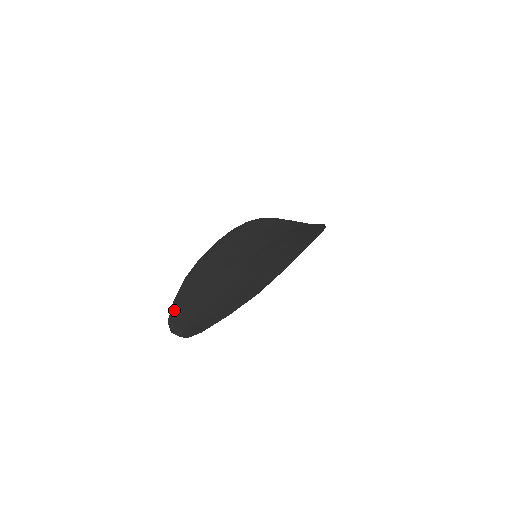
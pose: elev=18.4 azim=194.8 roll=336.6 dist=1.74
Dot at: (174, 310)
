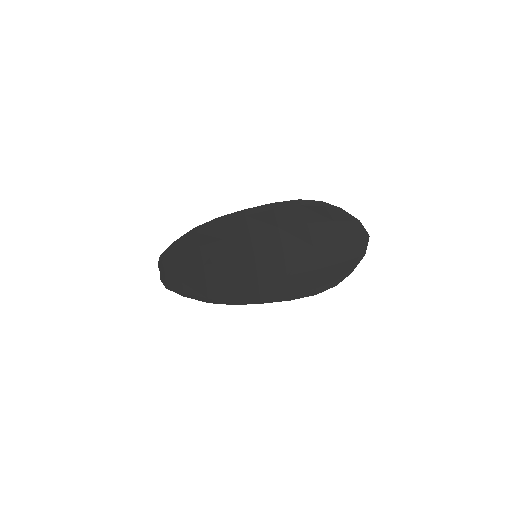
Dot at: (168, 251)
